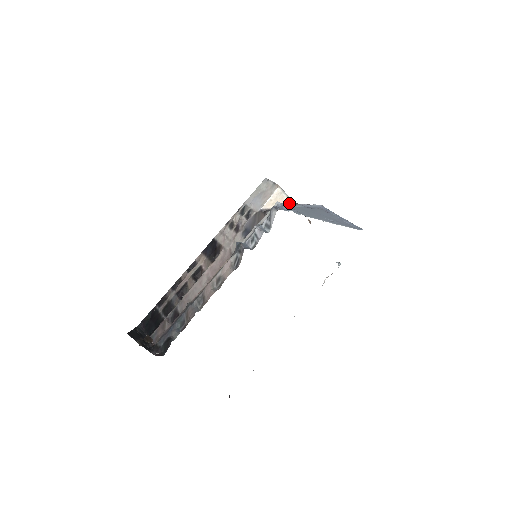
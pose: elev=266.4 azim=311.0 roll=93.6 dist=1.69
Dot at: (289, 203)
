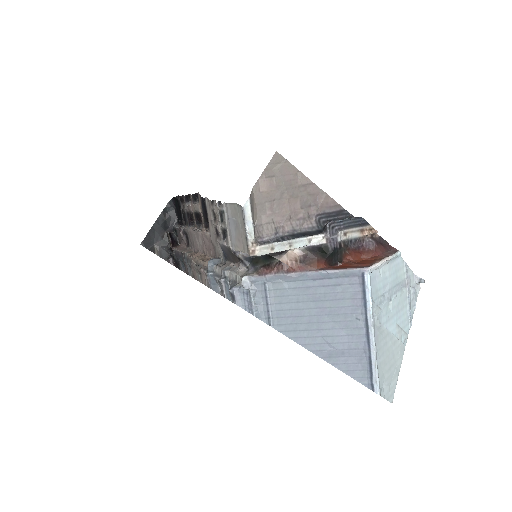
Dot at: (280, 267)
